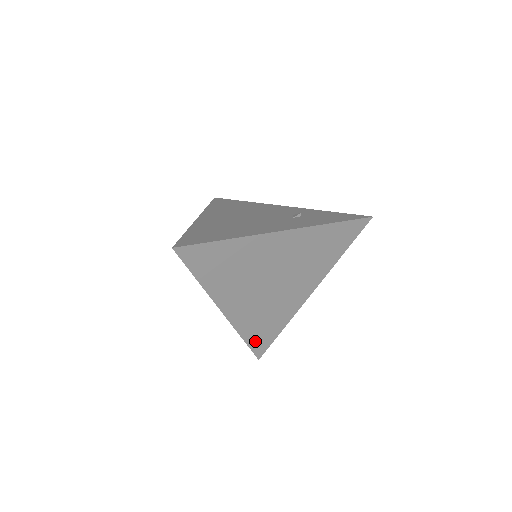
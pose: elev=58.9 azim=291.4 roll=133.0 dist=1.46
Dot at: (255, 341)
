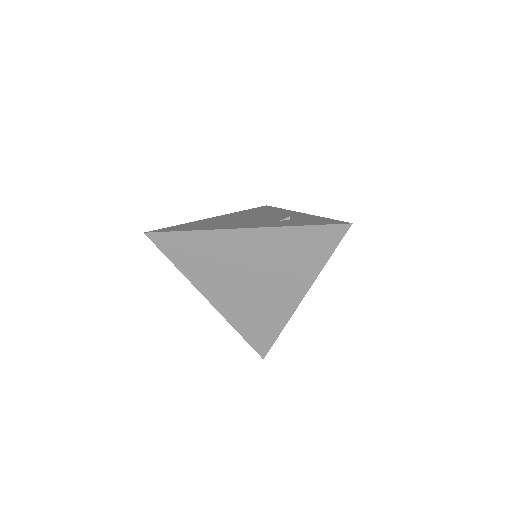
Dot at: (253, 338)
